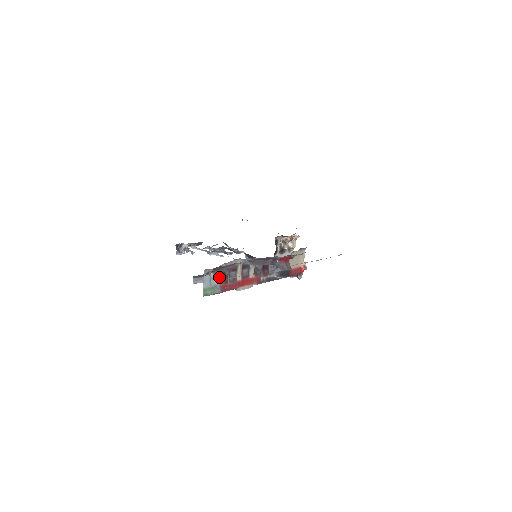
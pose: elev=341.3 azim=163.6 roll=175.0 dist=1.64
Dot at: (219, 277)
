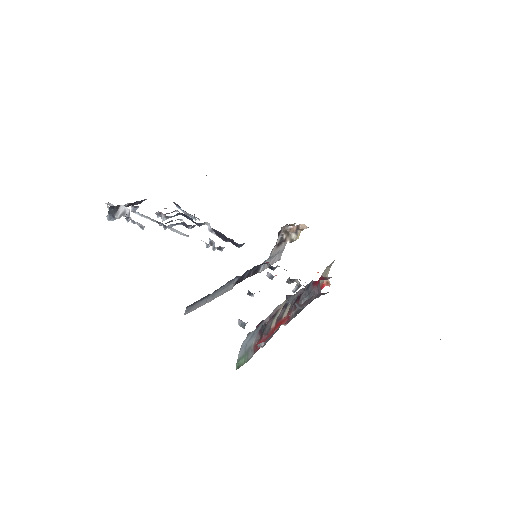
Dot at: occluded
